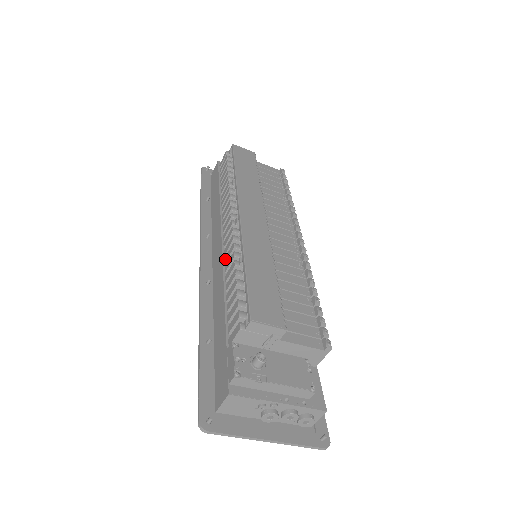
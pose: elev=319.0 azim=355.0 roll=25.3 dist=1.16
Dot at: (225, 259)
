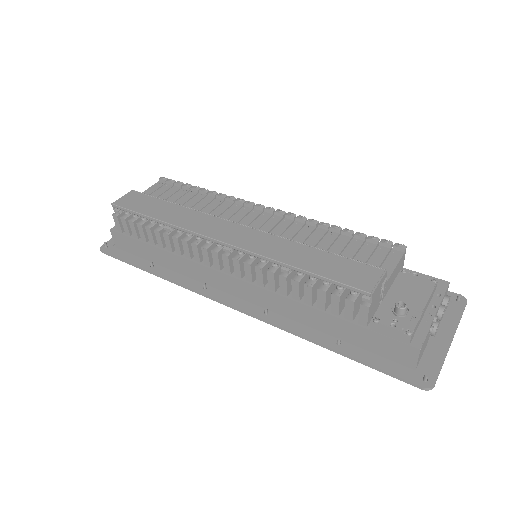
Dot at: (259, 284)
